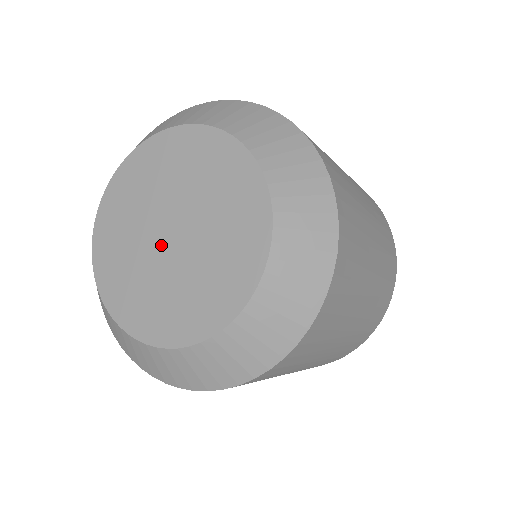
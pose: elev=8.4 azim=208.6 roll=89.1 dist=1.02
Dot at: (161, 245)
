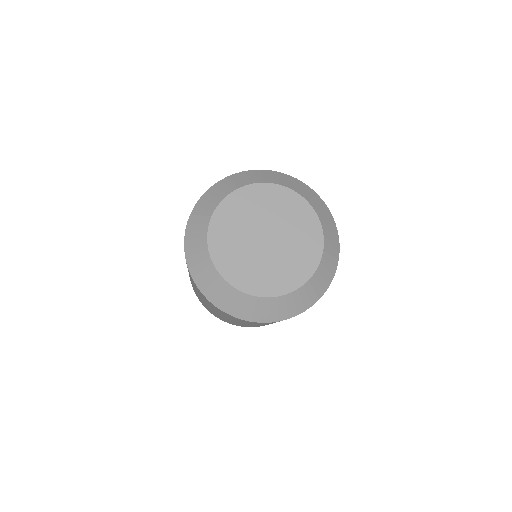
Dot at: (264, 247)
